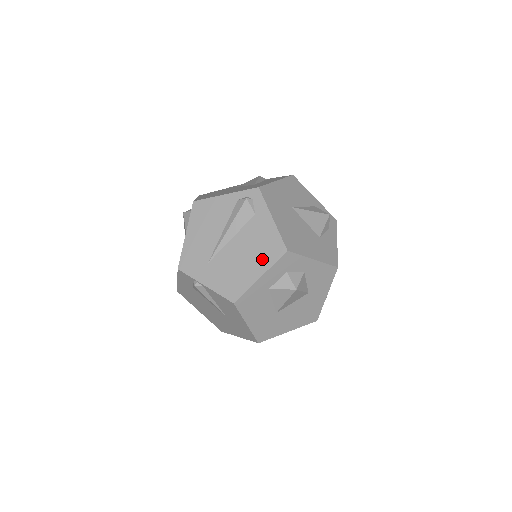
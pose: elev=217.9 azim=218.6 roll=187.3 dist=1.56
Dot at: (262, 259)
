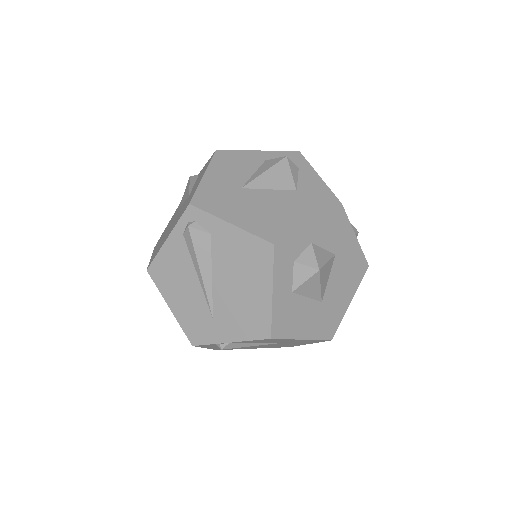
Dot at: (257, 274)
